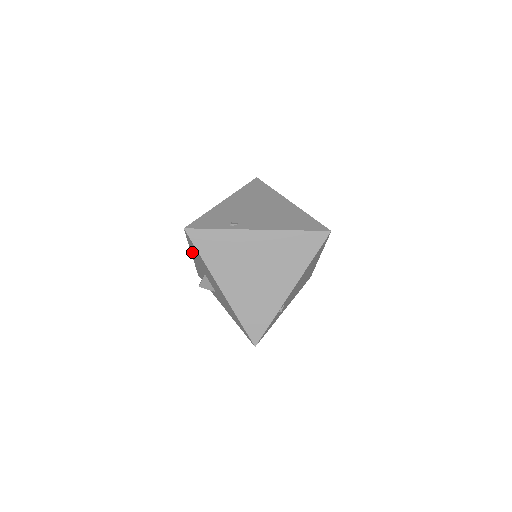
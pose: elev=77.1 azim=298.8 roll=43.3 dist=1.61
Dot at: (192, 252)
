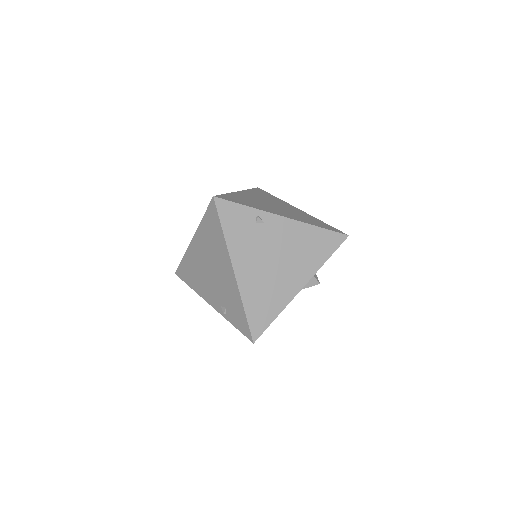
Dot at: occluded
